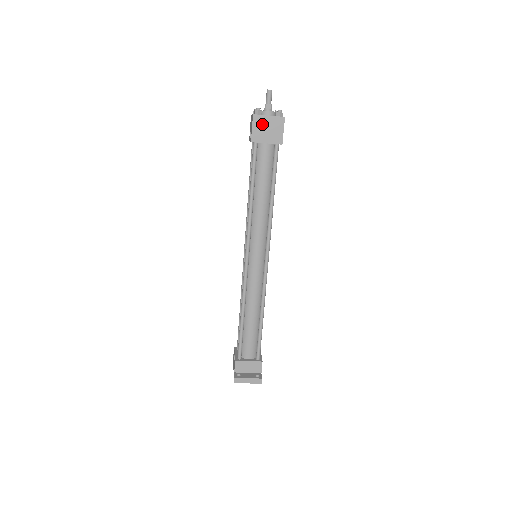
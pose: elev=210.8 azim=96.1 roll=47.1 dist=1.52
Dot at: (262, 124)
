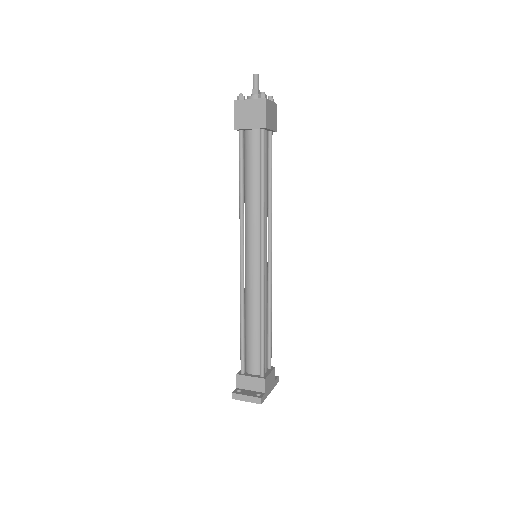
Dot at: (244, 109)
